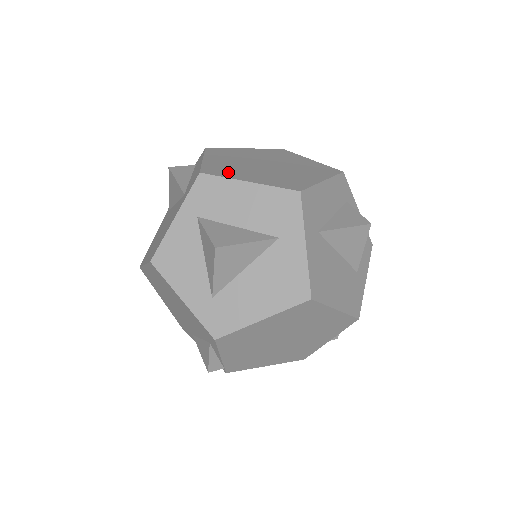
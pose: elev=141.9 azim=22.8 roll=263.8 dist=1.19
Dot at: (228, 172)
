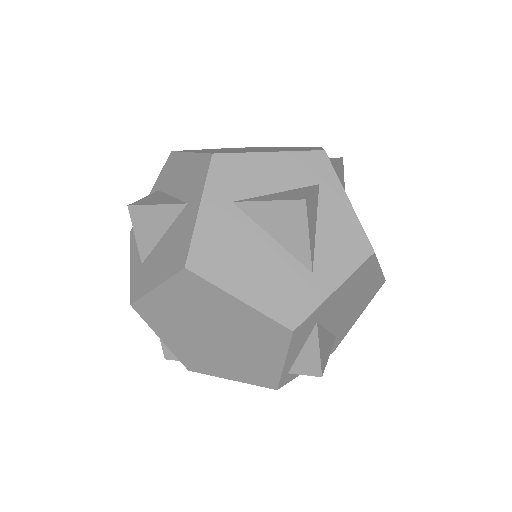
Dot at: occluded
